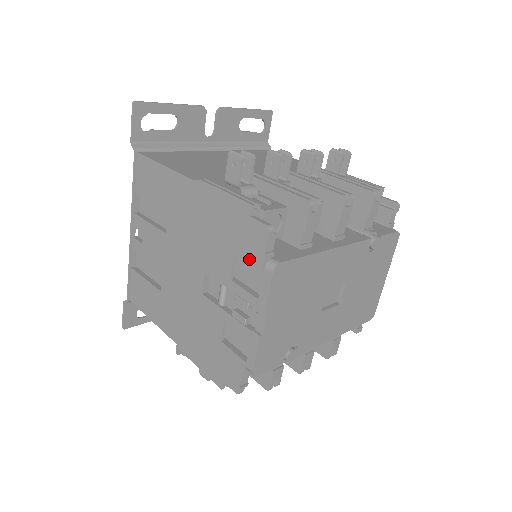
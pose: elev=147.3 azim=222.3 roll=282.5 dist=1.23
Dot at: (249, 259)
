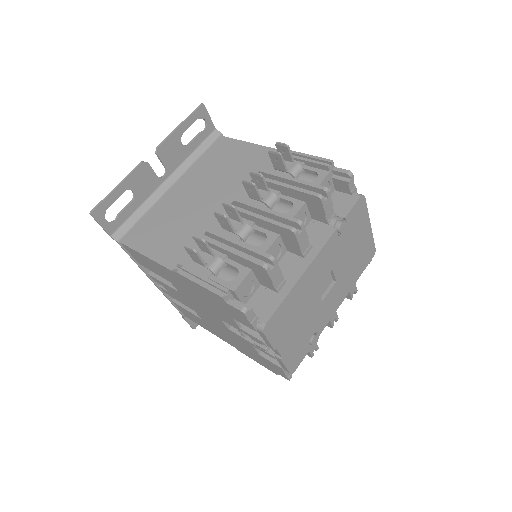
Dot at: (243, 323)
